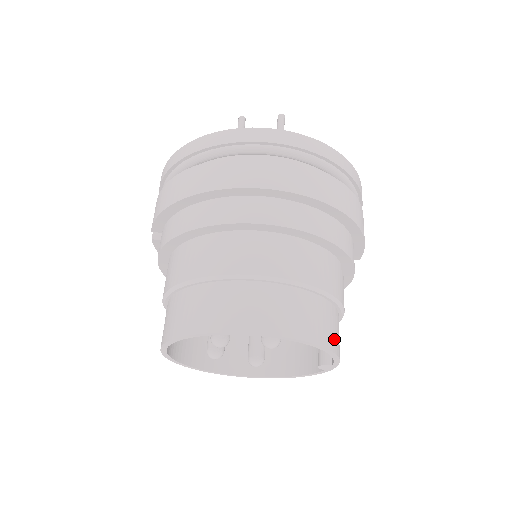
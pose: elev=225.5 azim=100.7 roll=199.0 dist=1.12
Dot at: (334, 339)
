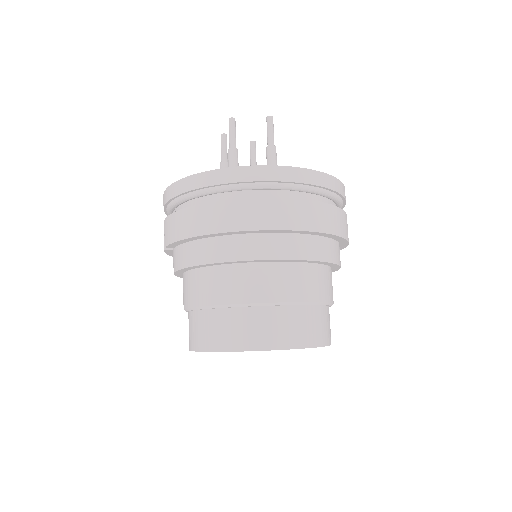
Dot at: (329, 334)
